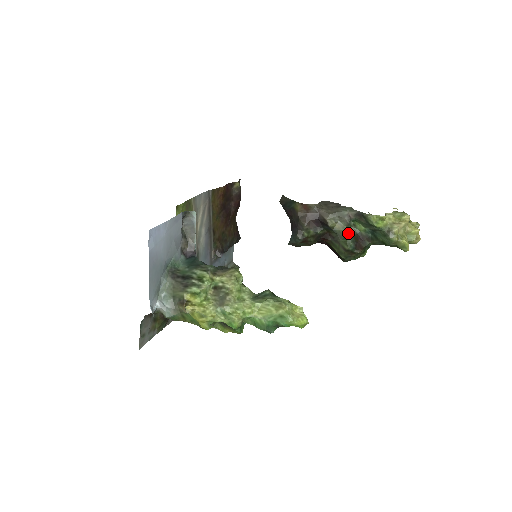
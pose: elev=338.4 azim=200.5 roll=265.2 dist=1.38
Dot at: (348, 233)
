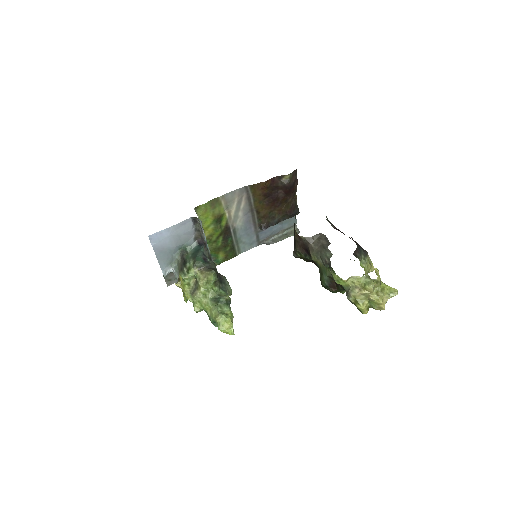
Dot at: (325, 273)
